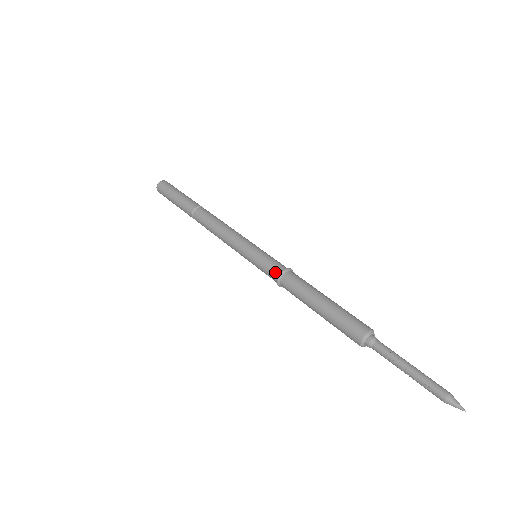
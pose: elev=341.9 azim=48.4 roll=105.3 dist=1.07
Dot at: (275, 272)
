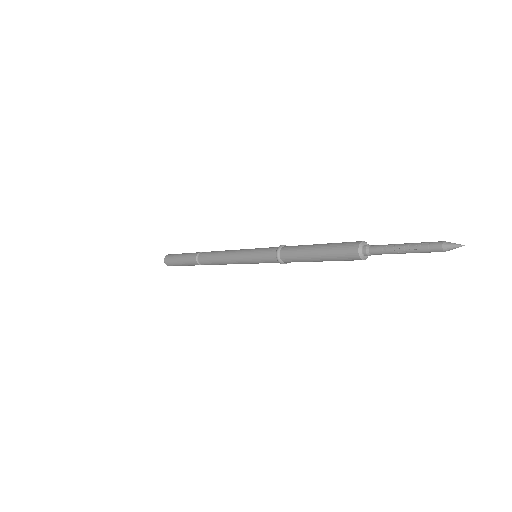
Dot at: (274, 249)
